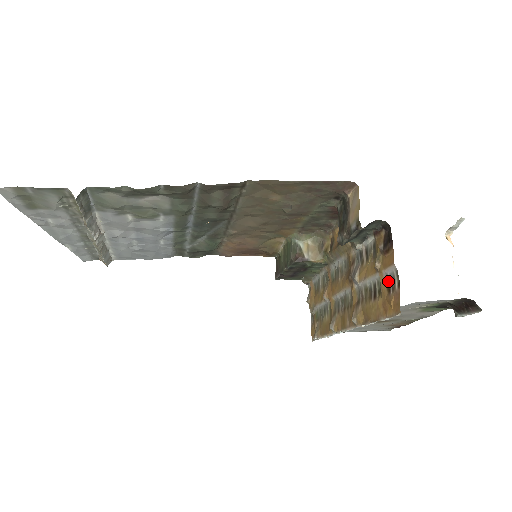
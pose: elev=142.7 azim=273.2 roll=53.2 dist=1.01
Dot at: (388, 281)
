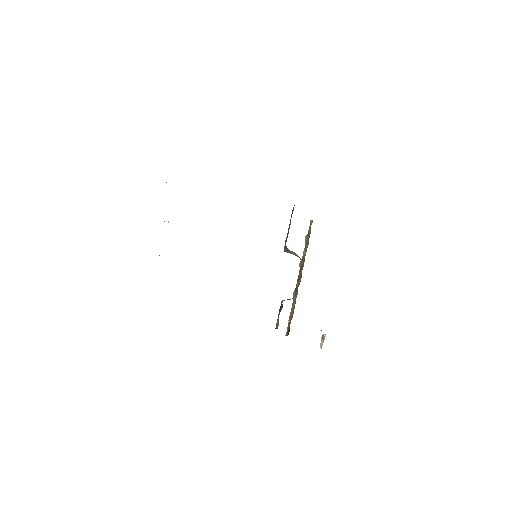
Dot at: occluded
